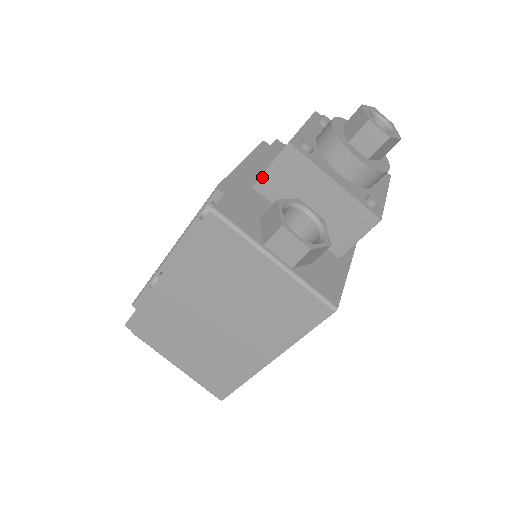
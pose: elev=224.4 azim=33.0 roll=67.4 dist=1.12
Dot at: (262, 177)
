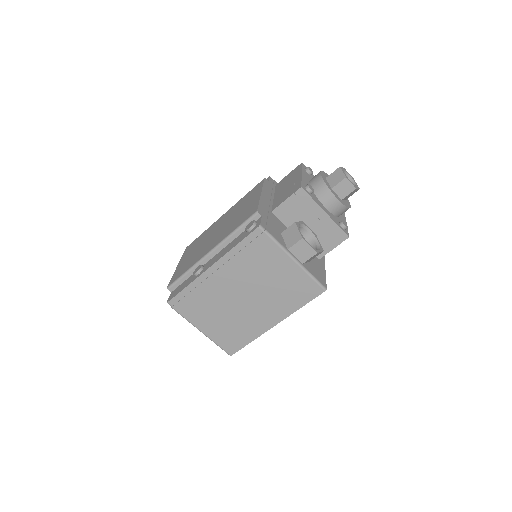
Dot at: (279, 206)
